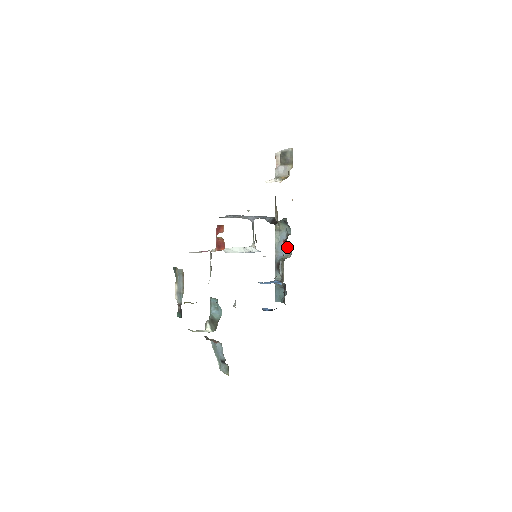
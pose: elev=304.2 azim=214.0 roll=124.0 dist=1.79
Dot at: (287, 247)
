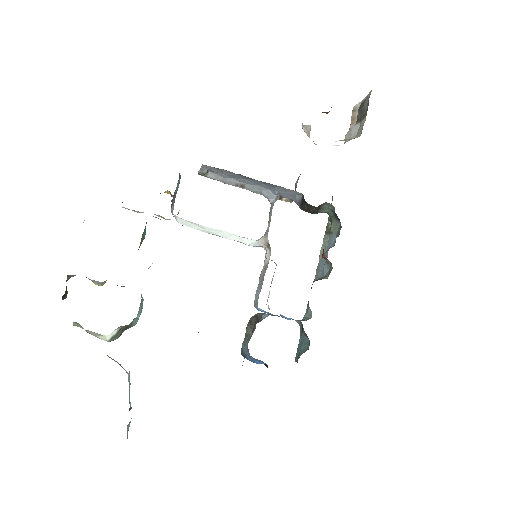
Dot at: (327, 259)
